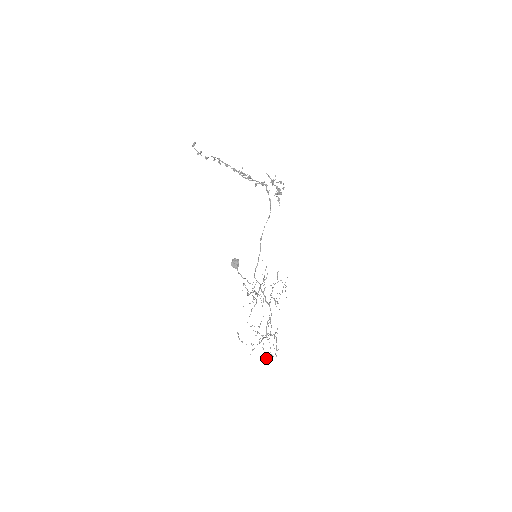
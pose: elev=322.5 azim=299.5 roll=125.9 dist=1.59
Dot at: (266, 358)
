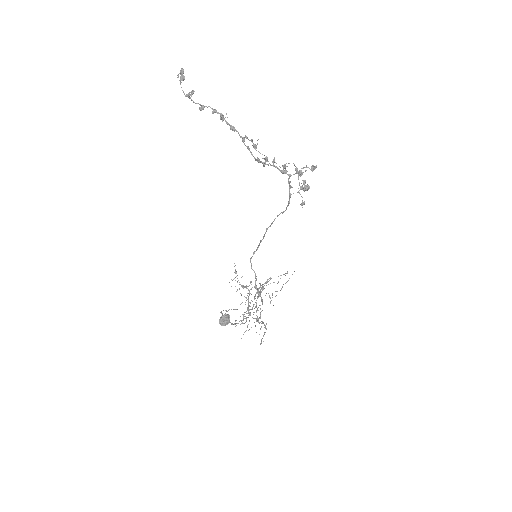
Dot at: occluded
